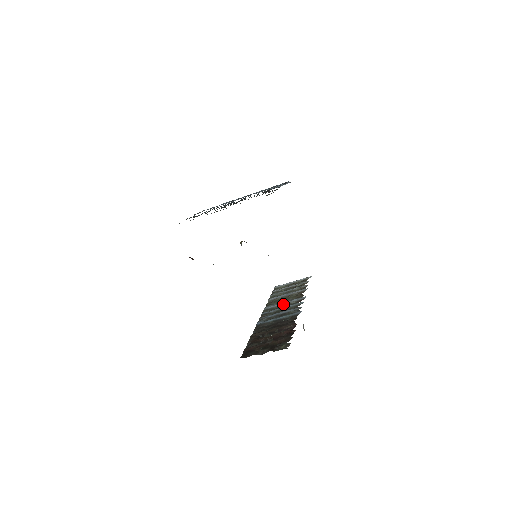
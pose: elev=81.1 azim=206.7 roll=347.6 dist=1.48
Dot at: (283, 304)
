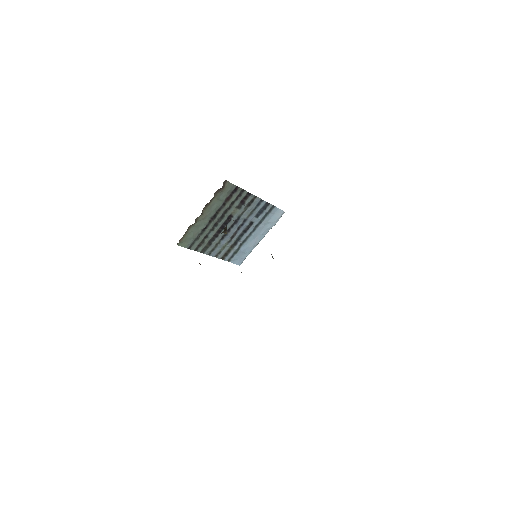
Dot at: occluded
